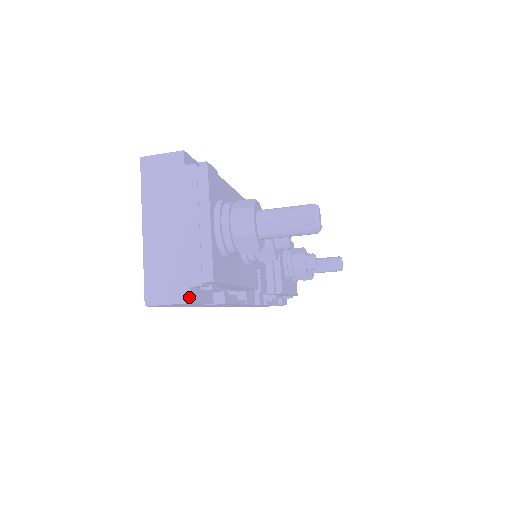
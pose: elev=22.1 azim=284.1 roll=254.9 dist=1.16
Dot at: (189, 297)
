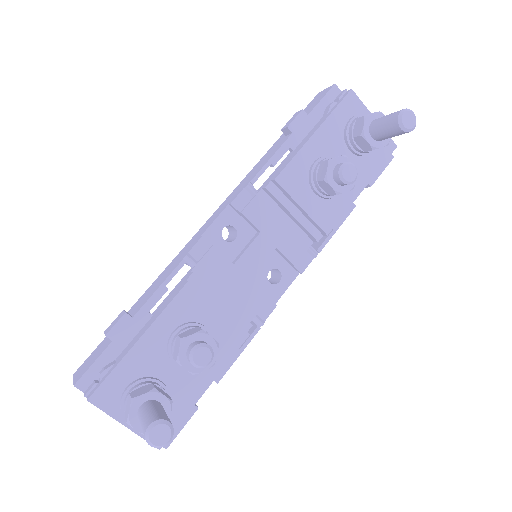
Dot at: (163, 447)
